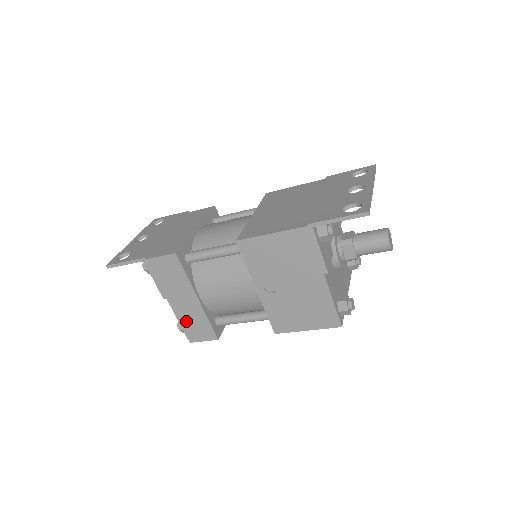
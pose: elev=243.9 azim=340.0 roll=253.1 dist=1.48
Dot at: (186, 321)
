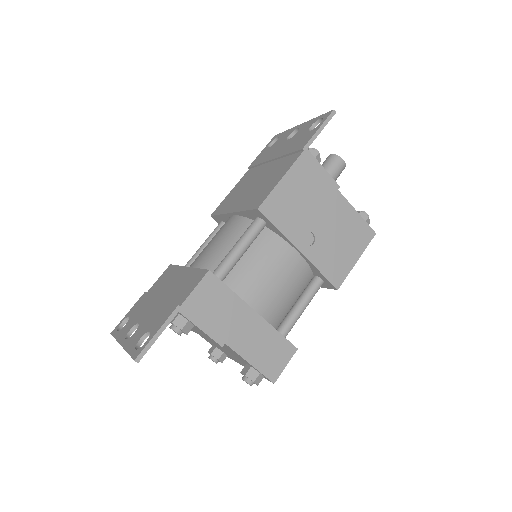
Dot at: (257, 356)
